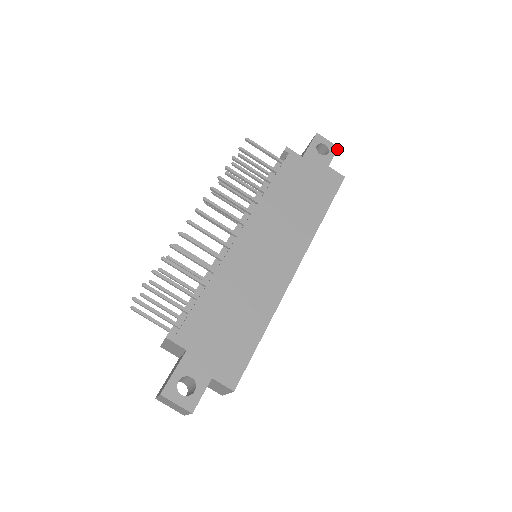
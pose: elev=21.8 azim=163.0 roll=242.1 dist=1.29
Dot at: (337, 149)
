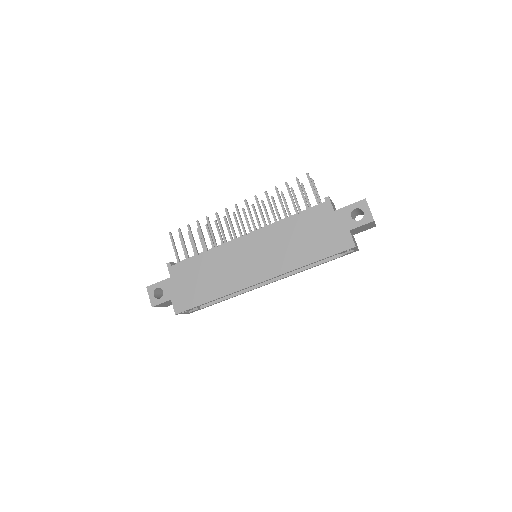
Dot at: (371, 221)
